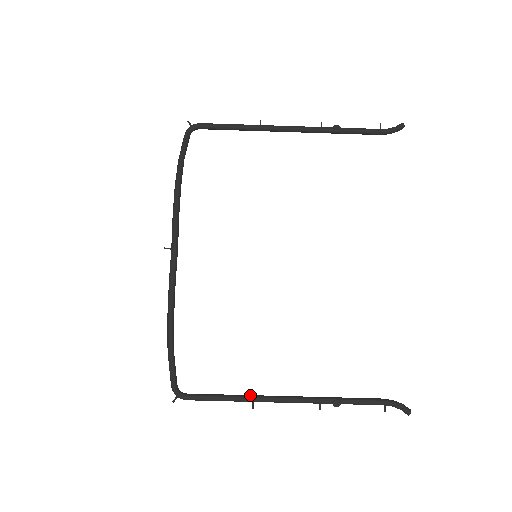
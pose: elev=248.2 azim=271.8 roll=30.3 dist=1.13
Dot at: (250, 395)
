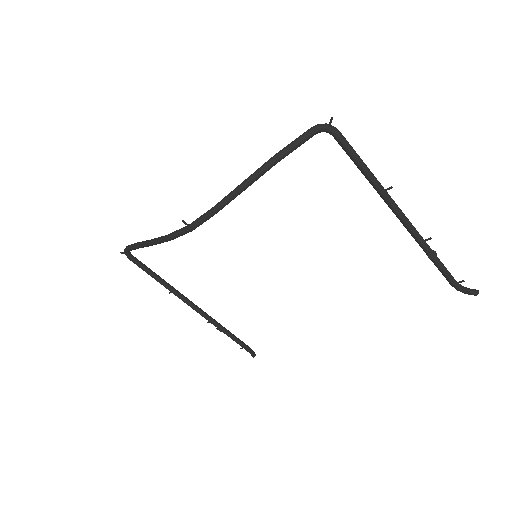
Dot at: (174, 289)
